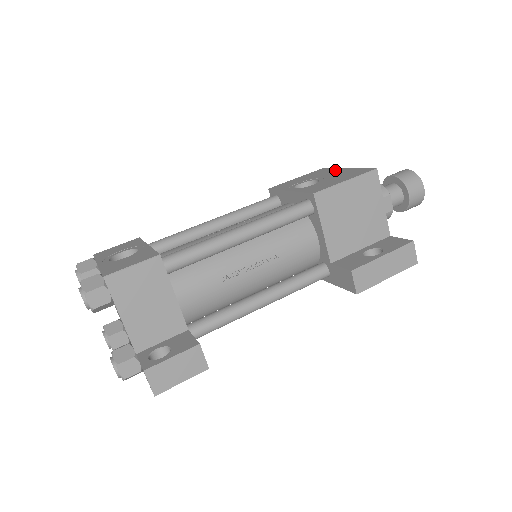
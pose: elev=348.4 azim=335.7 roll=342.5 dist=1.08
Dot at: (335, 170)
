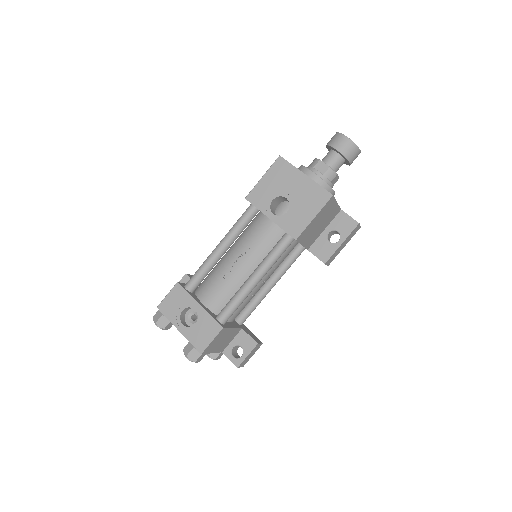
Dot at: (295, 175)
